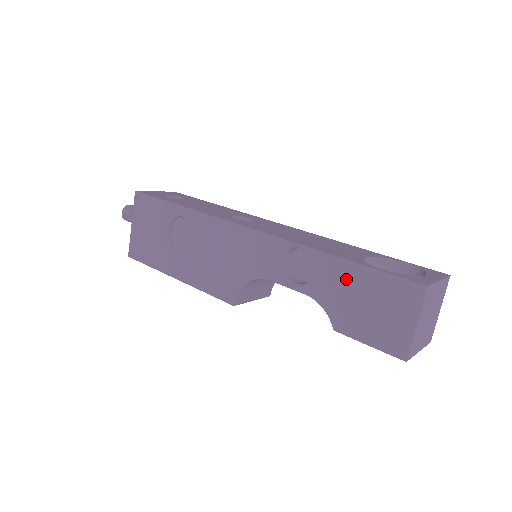
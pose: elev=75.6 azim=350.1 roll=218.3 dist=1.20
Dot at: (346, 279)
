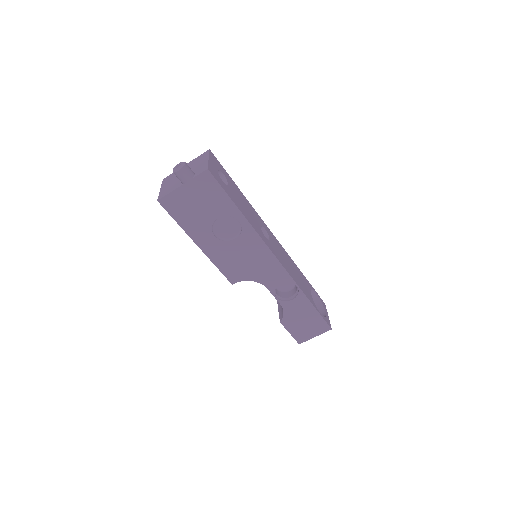
Dot at: (305, 310)
